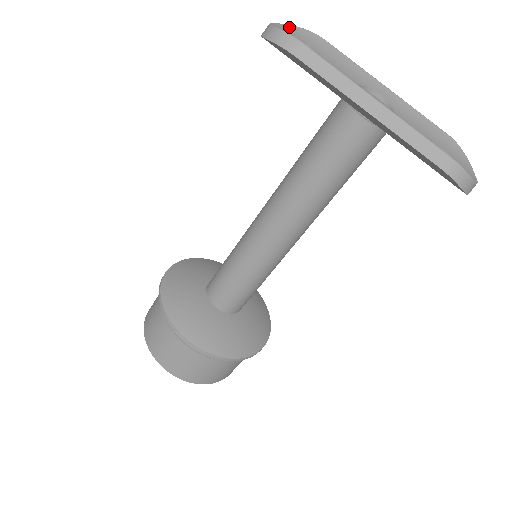
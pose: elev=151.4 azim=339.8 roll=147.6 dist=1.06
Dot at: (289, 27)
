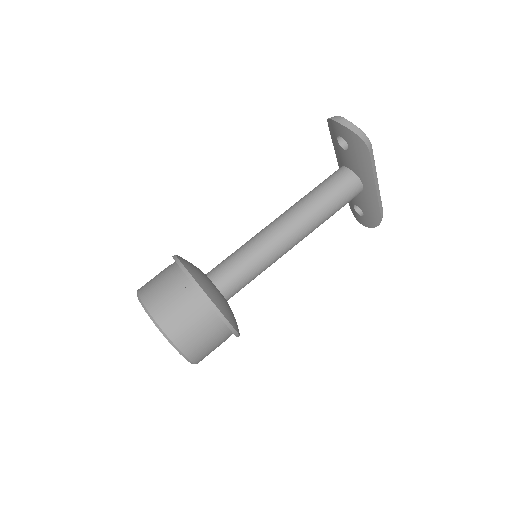
Dot at: occluded
